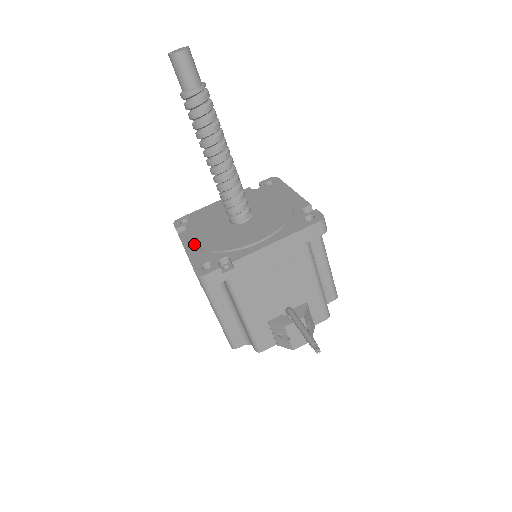
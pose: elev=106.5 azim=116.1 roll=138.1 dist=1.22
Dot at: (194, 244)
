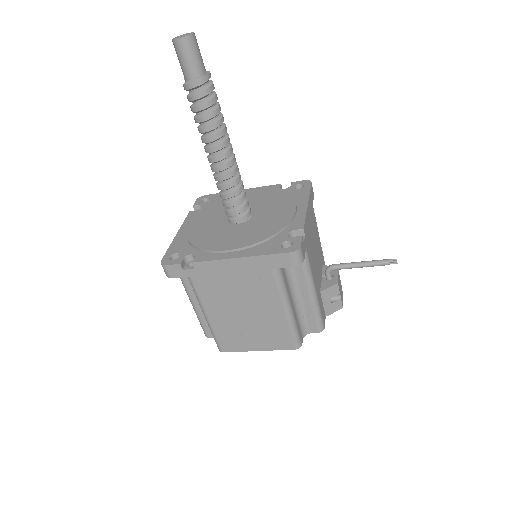
Dot at: (238, 248)
